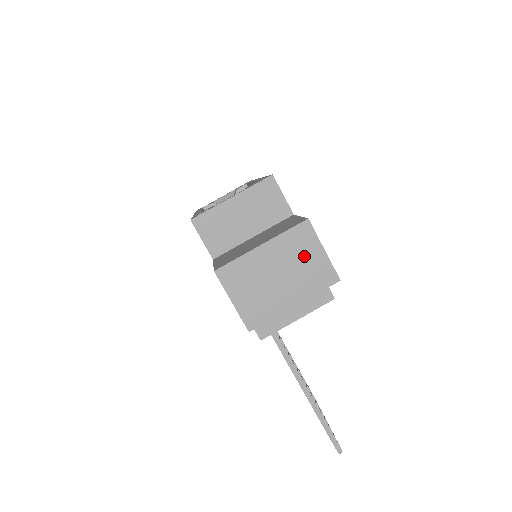
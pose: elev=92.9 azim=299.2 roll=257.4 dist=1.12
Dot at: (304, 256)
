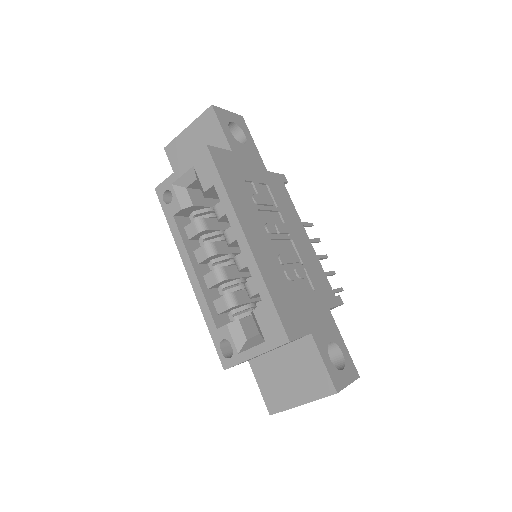
Dot at: occluded
